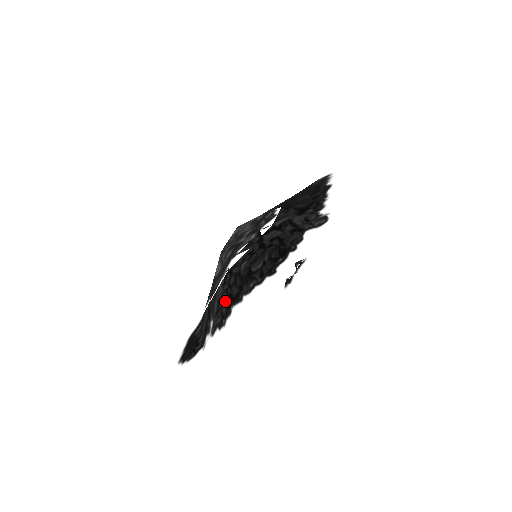
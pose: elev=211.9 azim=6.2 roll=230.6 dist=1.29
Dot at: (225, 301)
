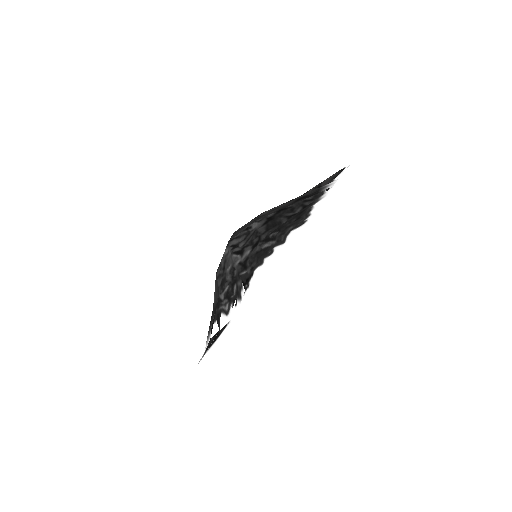
Dot at: occluded
